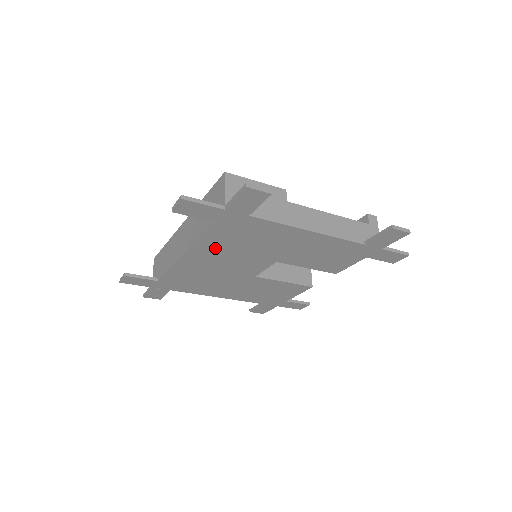
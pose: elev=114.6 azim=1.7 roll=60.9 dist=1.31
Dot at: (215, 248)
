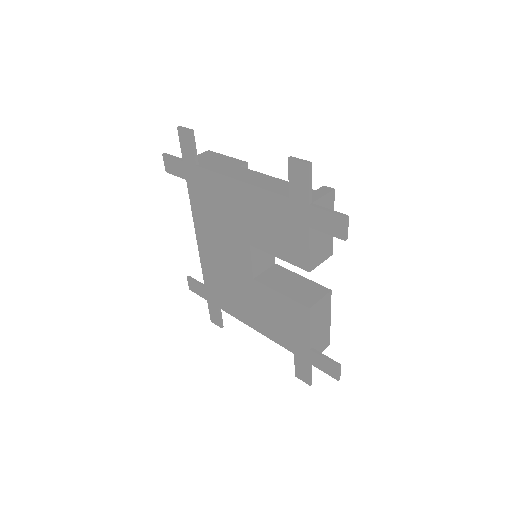
Dot at: (206, 223)
